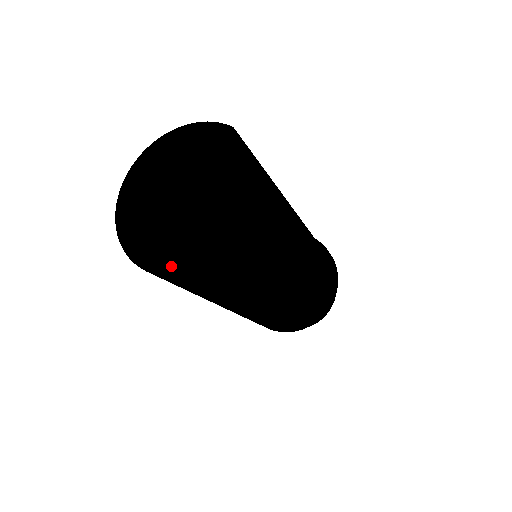
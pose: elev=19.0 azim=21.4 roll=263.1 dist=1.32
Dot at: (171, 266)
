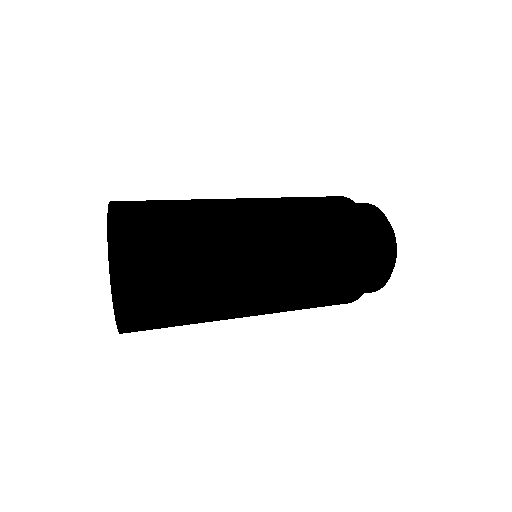
Dot at: occluded
